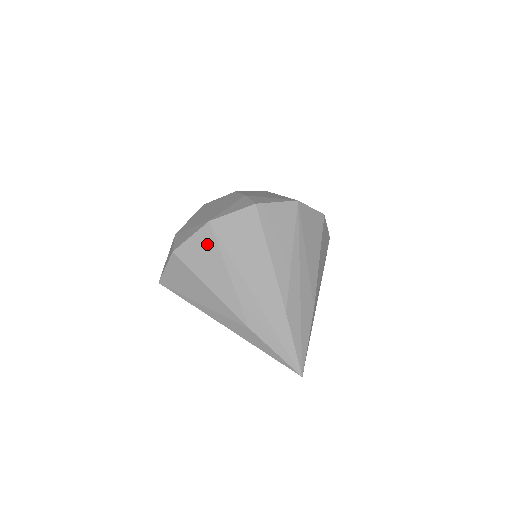
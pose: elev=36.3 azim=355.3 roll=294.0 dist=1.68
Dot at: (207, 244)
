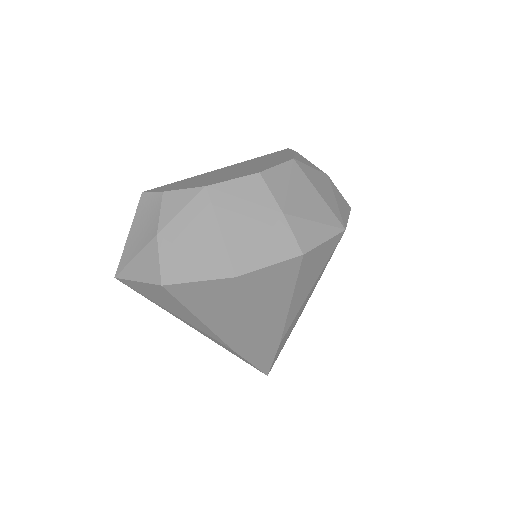
Dot at: (220, 293)
